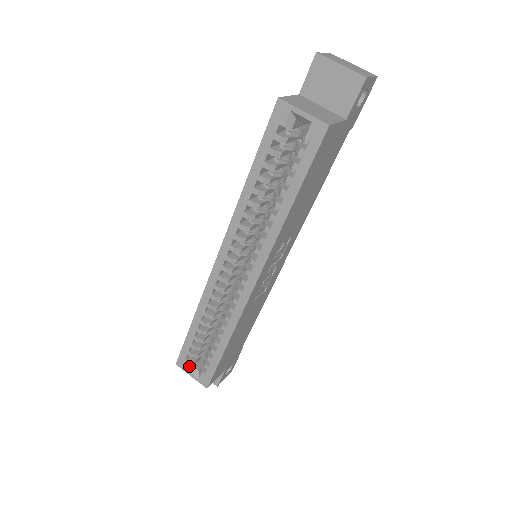
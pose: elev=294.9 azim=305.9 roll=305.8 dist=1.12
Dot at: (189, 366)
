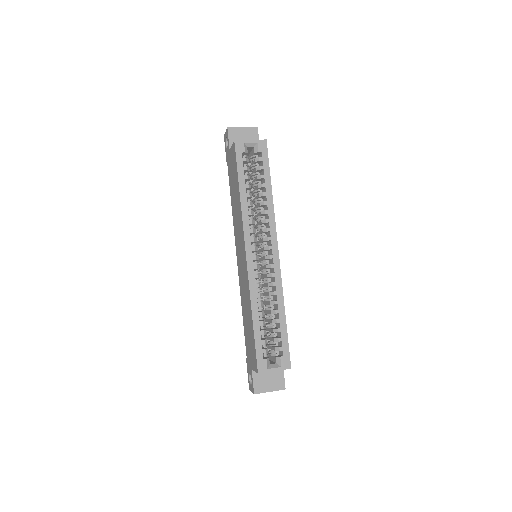
Dot at: (268, 365)
